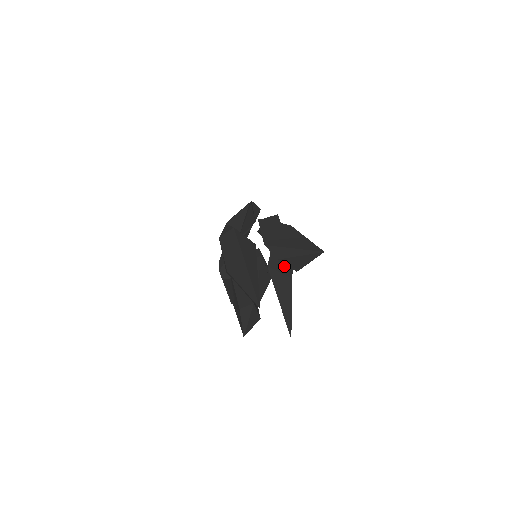
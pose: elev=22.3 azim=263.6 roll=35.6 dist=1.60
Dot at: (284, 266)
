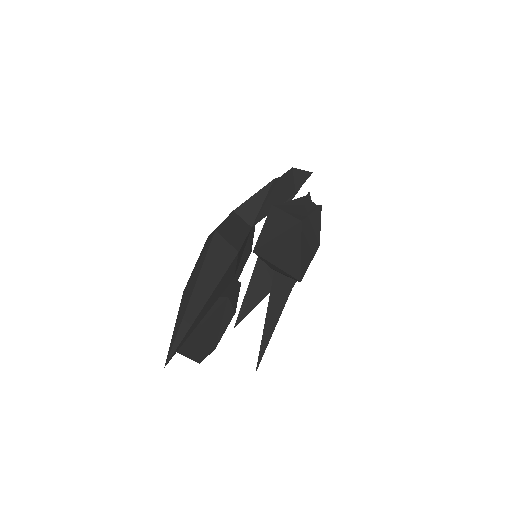
Dot at: occluded
